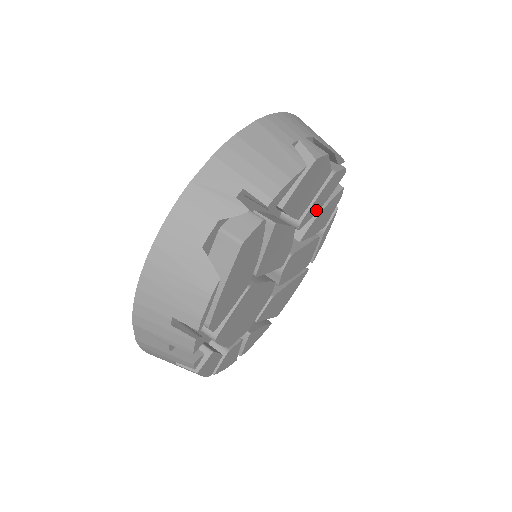
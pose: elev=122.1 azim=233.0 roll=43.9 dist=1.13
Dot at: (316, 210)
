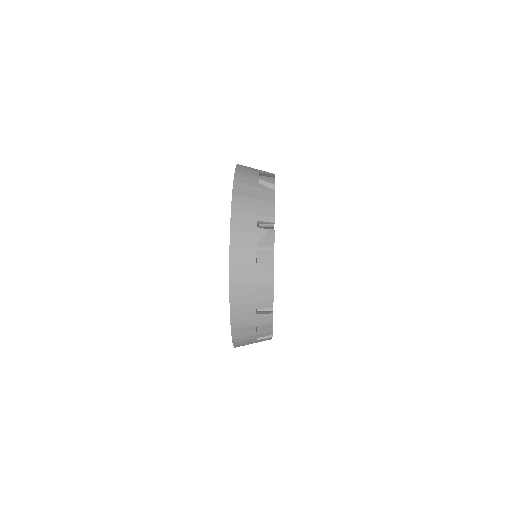
Dot at: occluded
